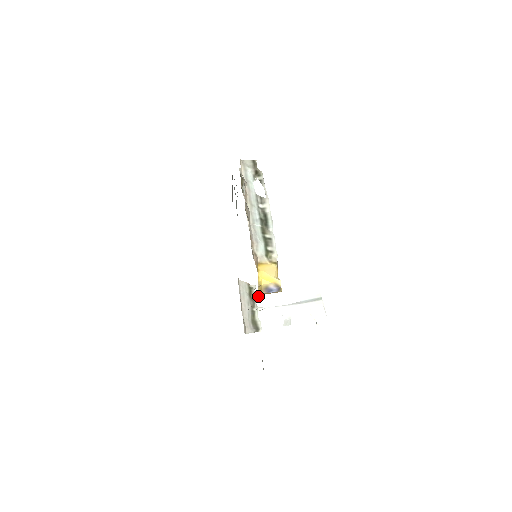
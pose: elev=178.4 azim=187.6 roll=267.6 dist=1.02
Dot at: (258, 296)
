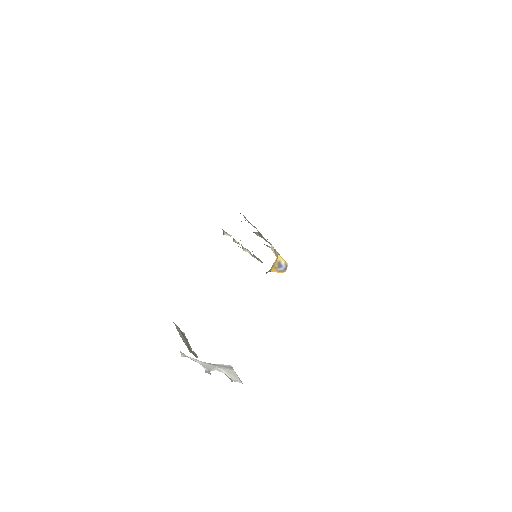
Dot at: (272, 266)
